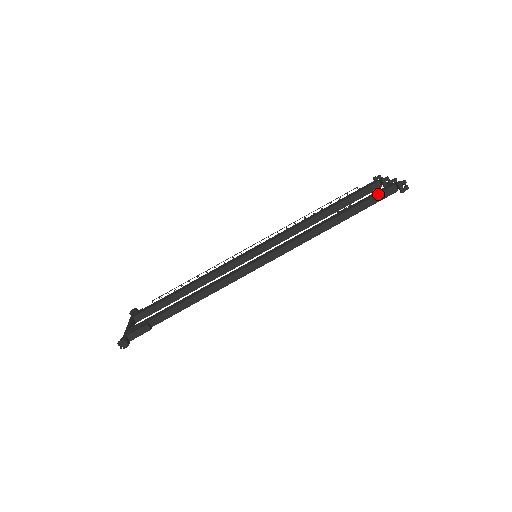
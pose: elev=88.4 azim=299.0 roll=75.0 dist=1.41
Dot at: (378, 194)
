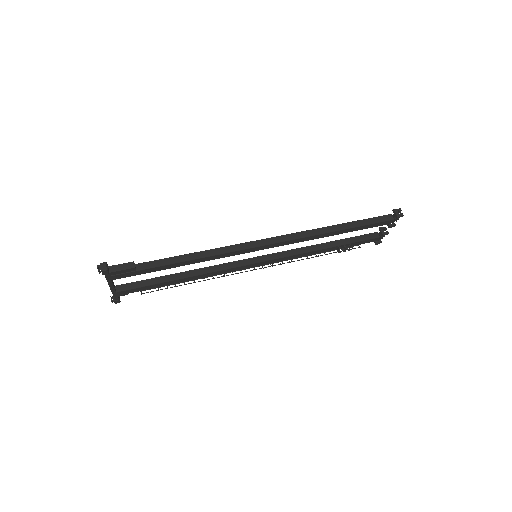
Dot at: (376, 217)
